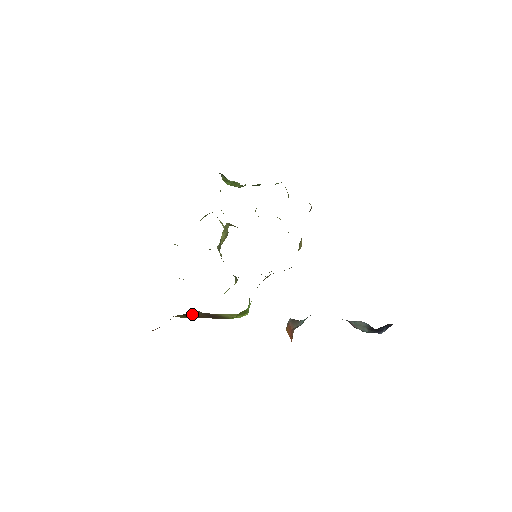
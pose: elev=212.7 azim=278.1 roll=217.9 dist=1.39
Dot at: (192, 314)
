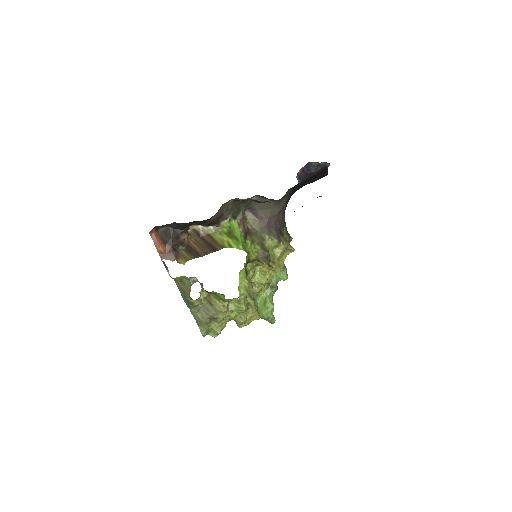
Dot at: (193, 245)
